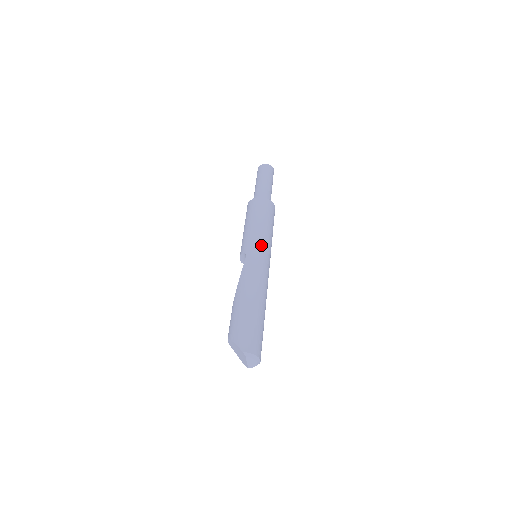
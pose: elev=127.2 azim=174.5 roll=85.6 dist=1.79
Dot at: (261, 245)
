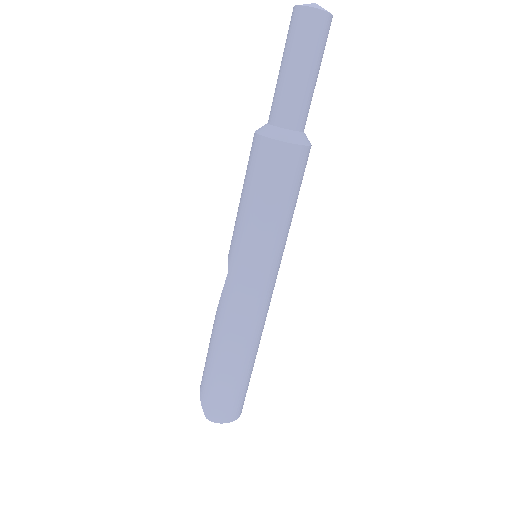
Dot at: (252, 259)
